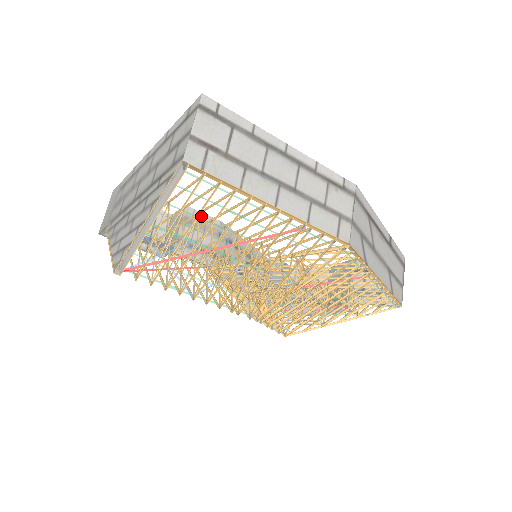
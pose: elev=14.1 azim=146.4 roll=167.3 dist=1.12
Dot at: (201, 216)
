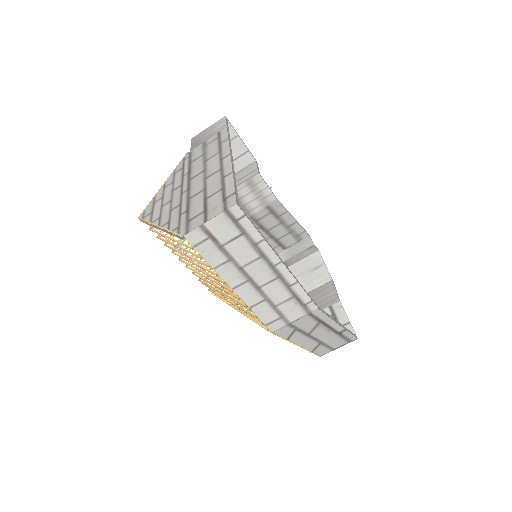
Dot at: (264, 187)
